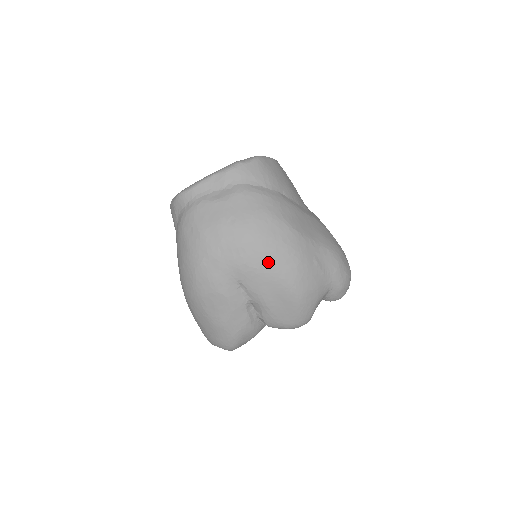
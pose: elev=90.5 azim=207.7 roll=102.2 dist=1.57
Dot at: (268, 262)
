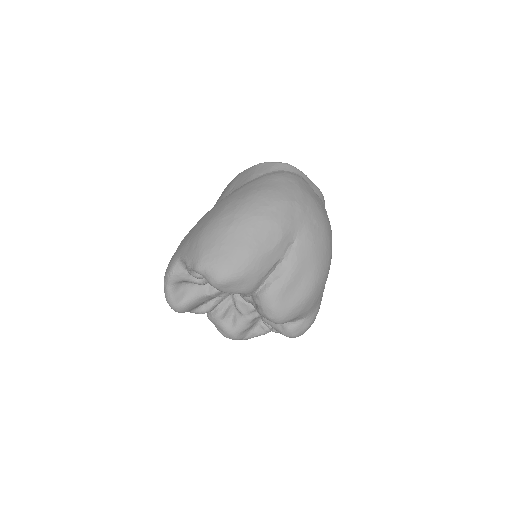
Dot at: (321, 250)
